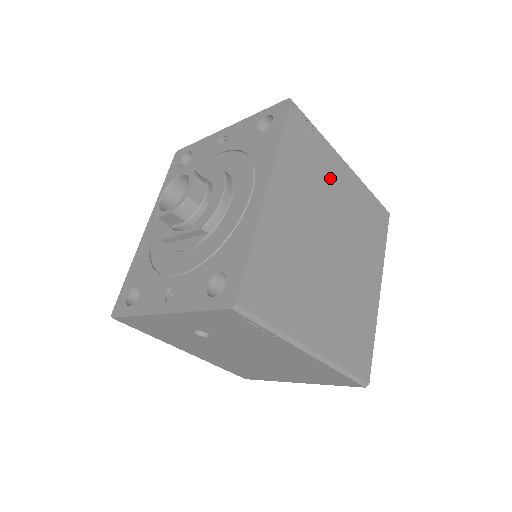
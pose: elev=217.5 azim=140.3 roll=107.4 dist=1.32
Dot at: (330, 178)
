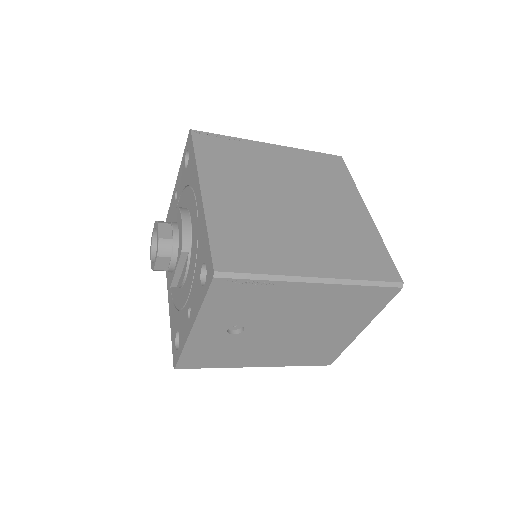
Dot at: (259, 159)
